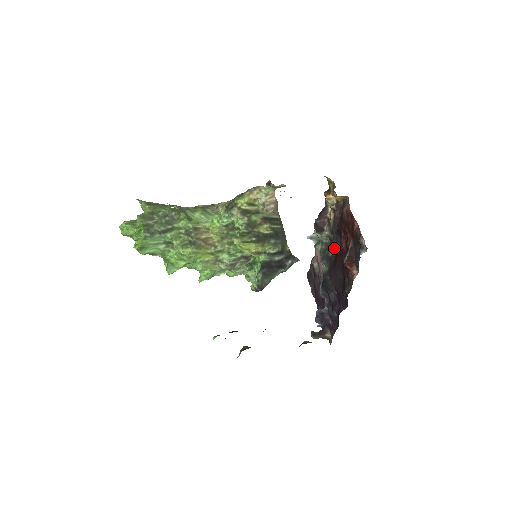
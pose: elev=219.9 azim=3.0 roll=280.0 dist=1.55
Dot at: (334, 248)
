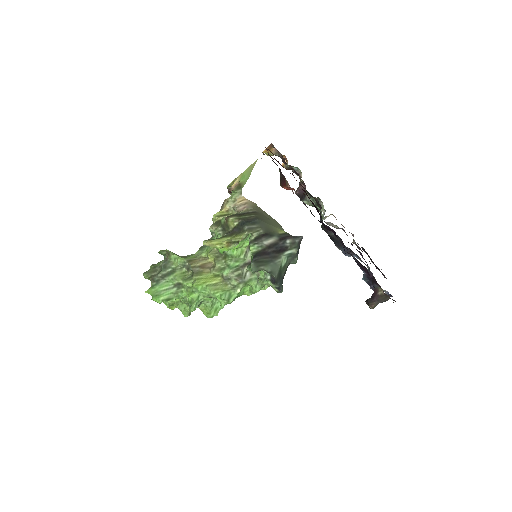
Dot at: (317, 199)
